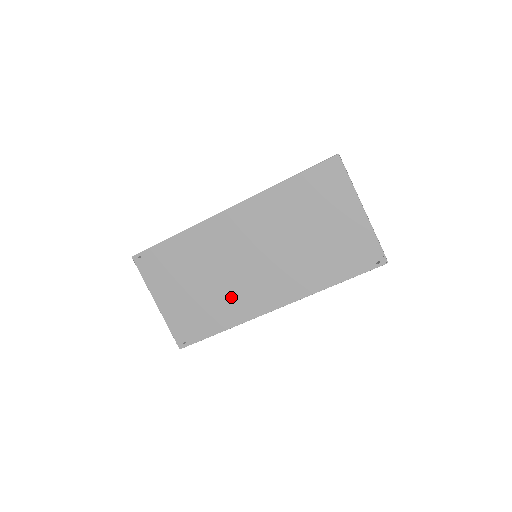
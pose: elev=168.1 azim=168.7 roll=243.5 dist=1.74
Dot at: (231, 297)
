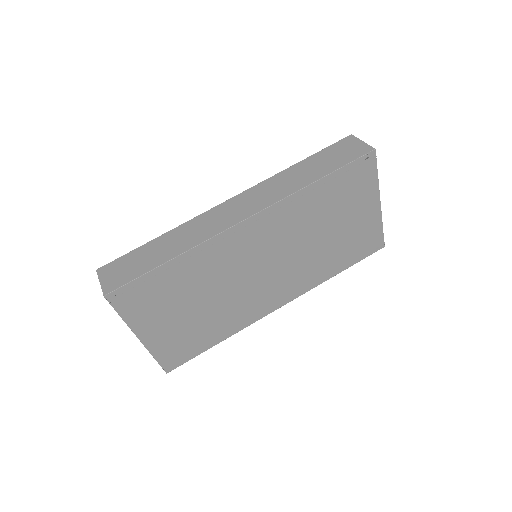
Dot at: (235, 309)
